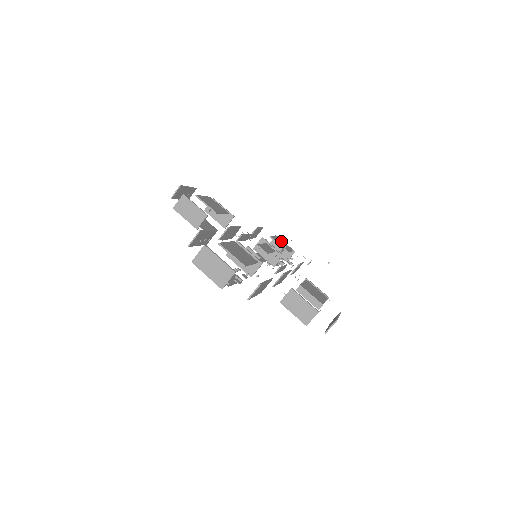
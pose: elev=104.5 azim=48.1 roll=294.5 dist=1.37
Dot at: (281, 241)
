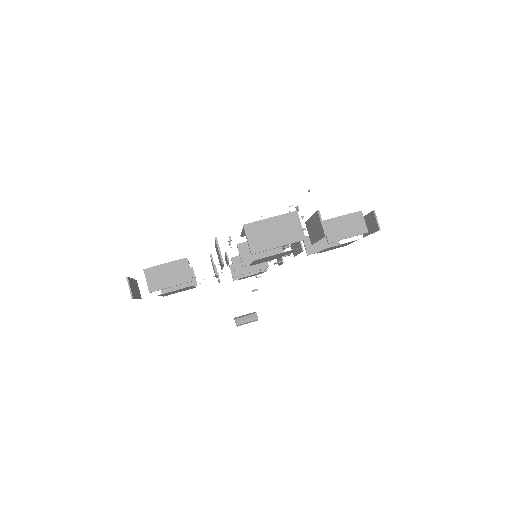
Dot at: occluded
